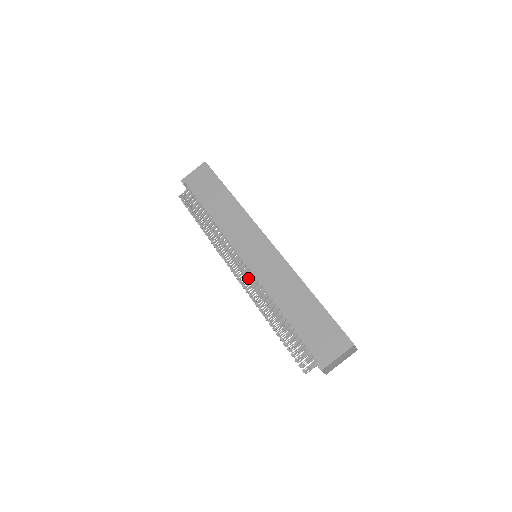
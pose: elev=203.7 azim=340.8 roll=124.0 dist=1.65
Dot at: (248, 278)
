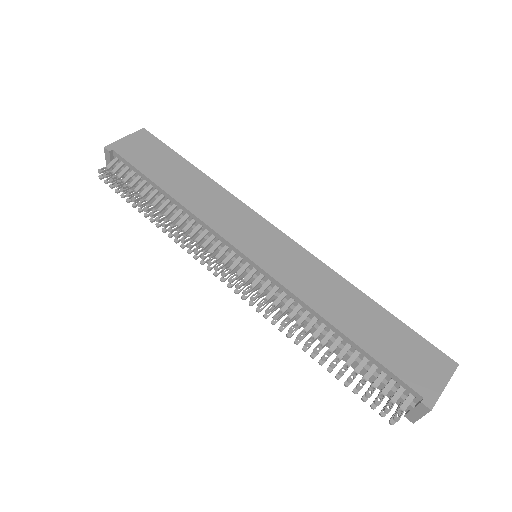
Dot at: (255, 285)
